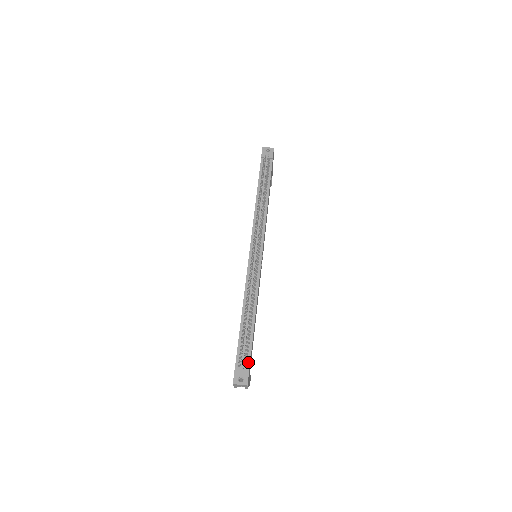
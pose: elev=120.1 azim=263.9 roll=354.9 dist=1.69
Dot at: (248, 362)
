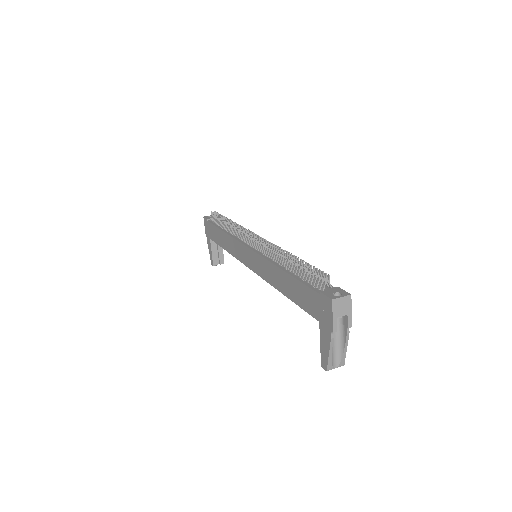
Dot at: occluded
